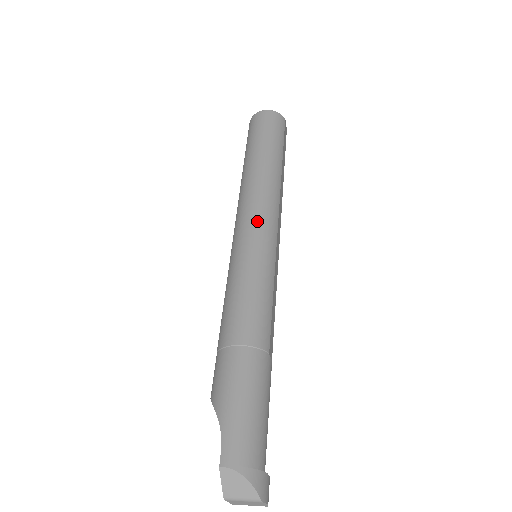
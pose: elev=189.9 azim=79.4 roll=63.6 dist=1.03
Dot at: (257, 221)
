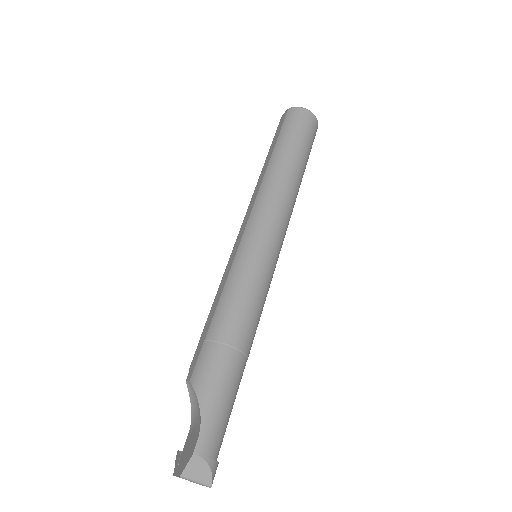
Dot at: (276, 229)
